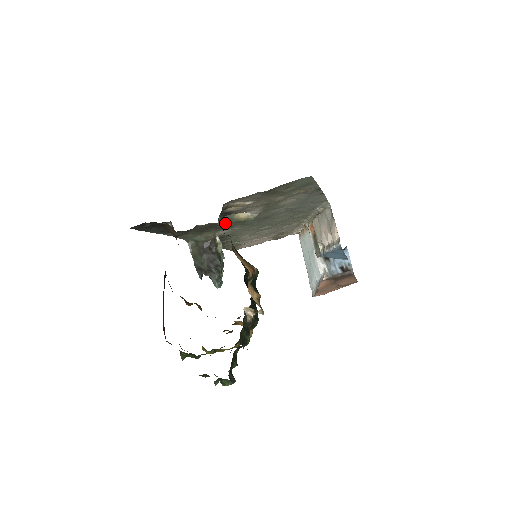
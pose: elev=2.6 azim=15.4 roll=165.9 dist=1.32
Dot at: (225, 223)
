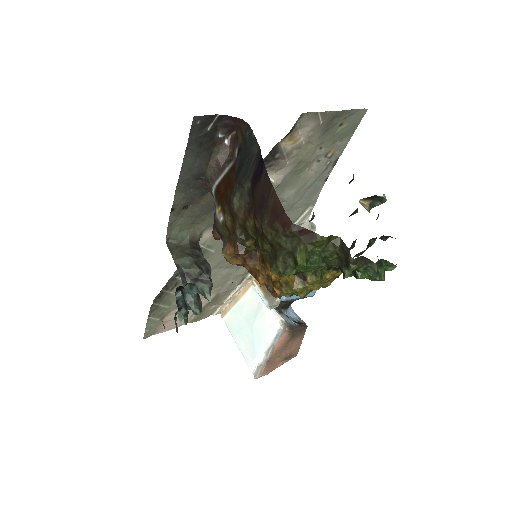
Dot at: occluded
